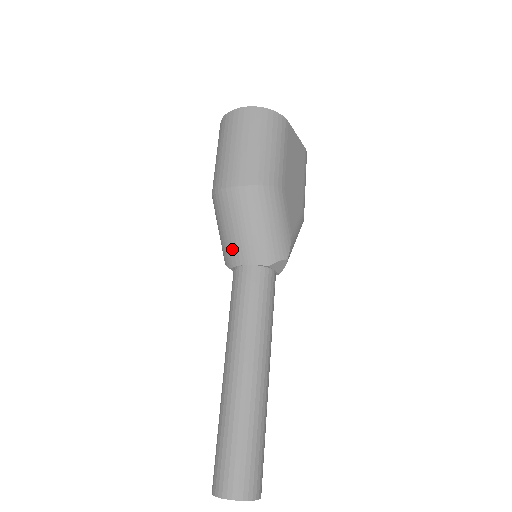
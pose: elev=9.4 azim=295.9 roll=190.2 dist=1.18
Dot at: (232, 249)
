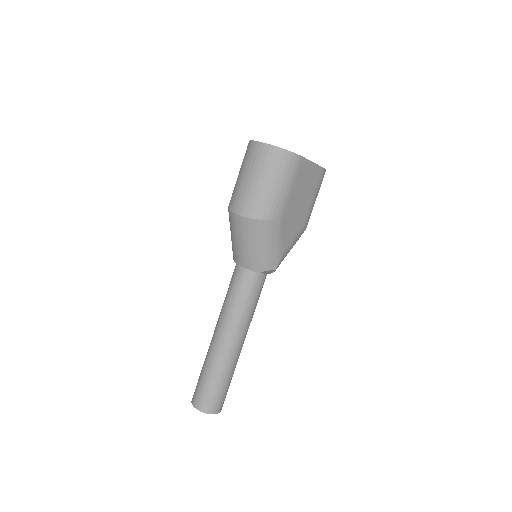
Dot at: (235, 252)
